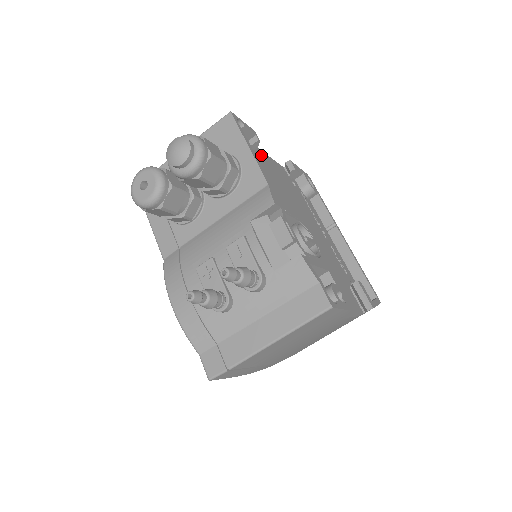
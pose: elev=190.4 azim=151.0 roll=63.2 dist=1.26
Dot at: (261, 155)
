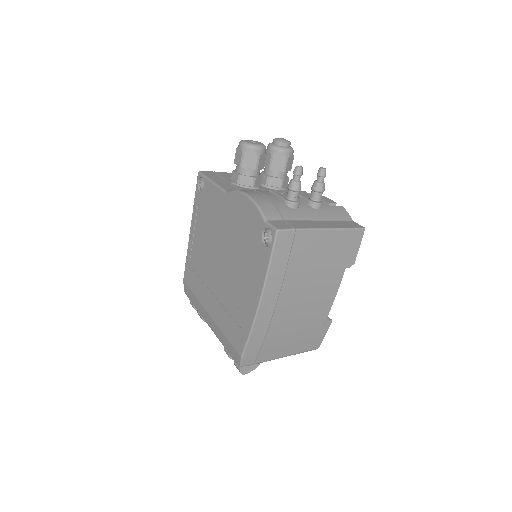
Dot at: occluded
